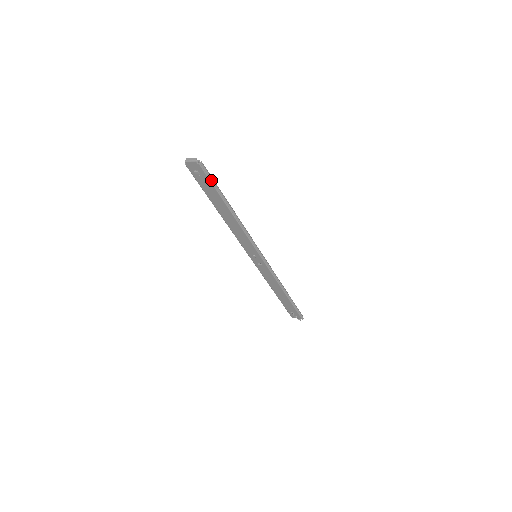
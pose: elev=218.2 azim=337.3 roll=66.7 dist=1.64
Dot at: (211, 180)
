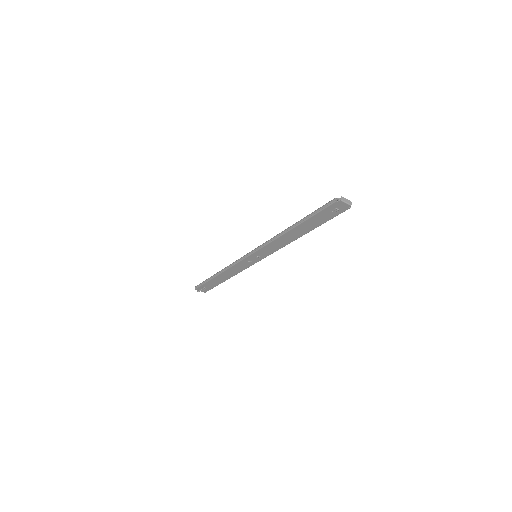
Dot at: (334, 216)
